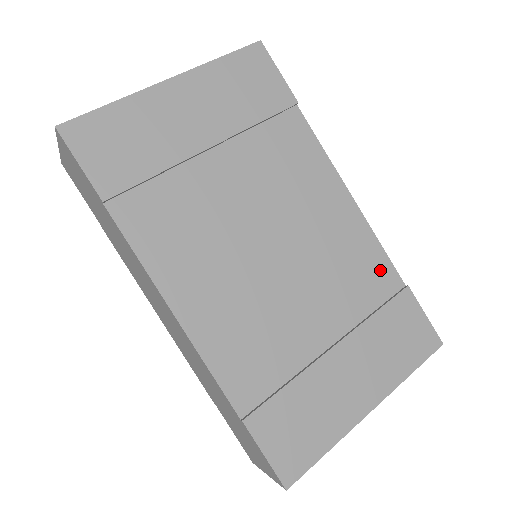
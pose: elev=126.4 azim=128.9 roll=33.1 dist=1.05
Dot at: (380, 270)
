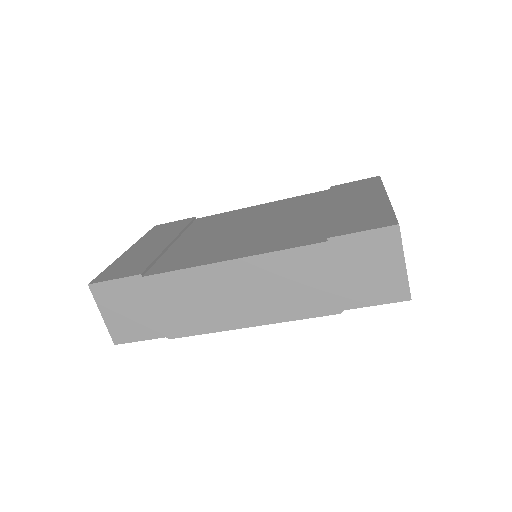
Dot at: (310, 196)
